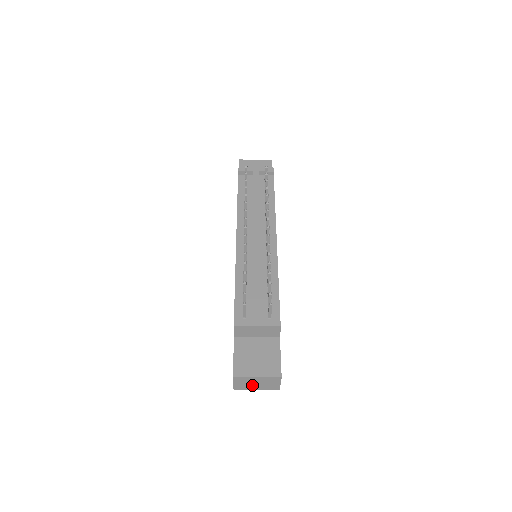
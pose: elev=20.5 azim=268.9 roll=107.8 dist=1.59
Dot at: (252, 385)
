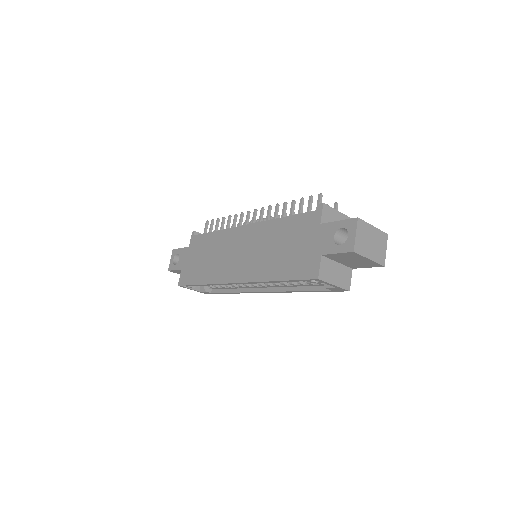
Dot at: (368, 245)
